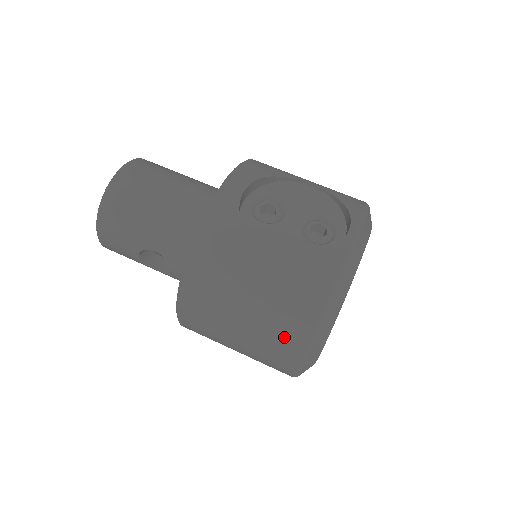
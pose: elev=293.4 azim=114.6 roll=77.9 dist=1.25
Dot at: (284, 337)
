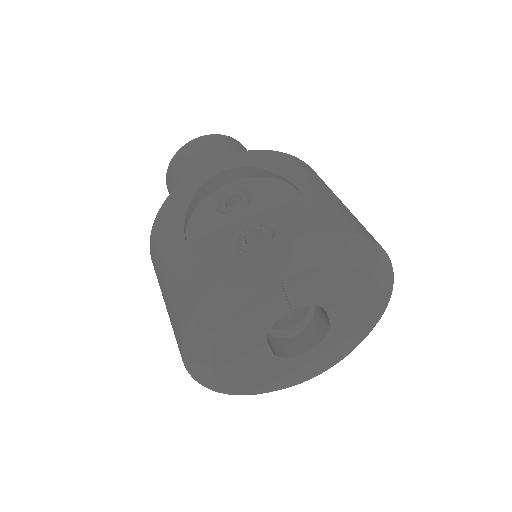
Dot at: (175, 328)
